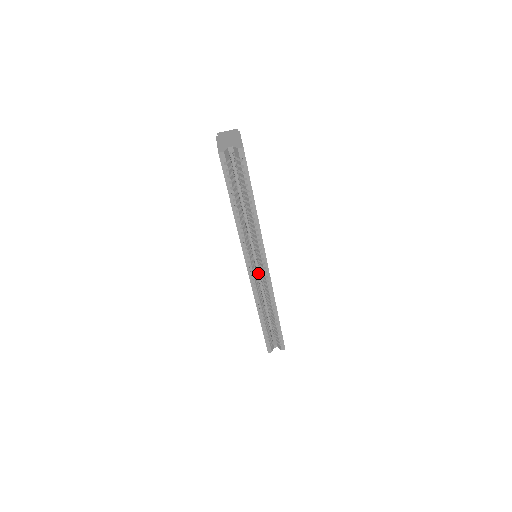
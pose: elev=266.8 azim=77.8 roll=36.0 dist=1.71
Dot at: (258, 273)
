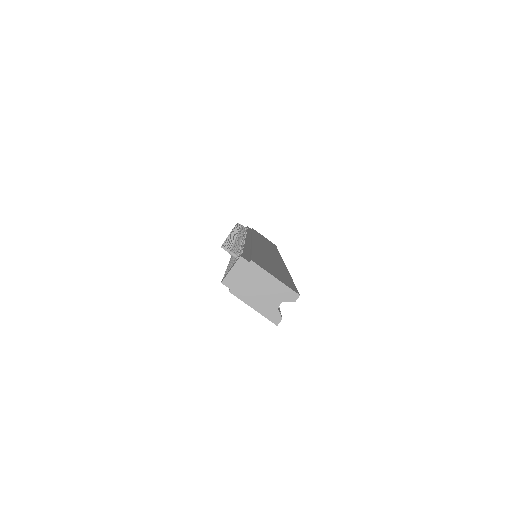
Dot at: occluded
